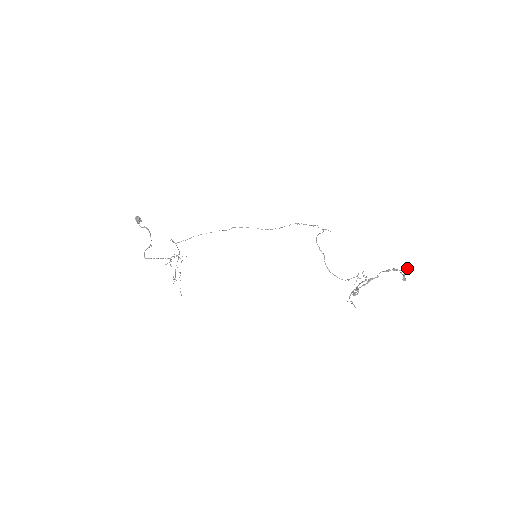
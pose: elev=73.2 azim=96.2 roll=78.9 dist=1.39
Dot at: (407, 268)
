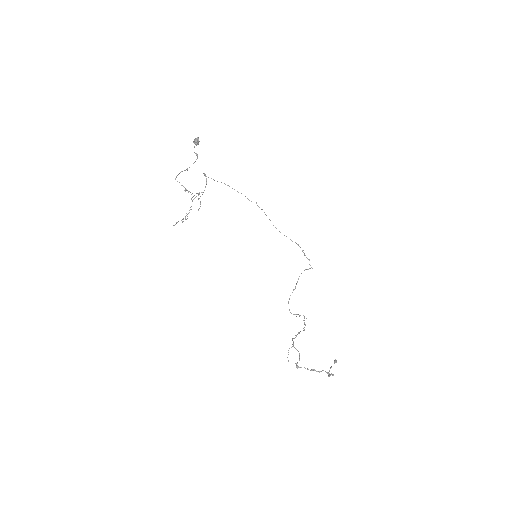
Dot at: (336, 362)
